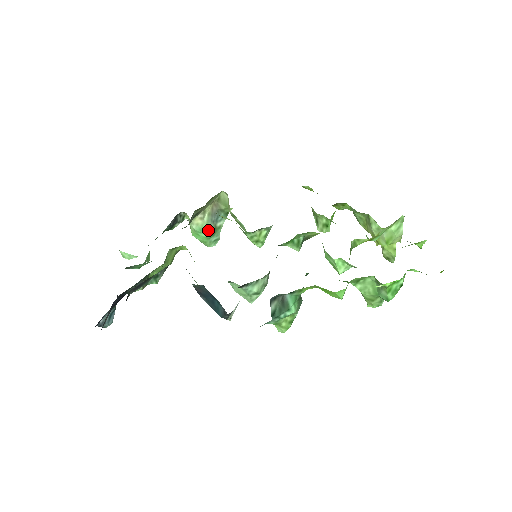
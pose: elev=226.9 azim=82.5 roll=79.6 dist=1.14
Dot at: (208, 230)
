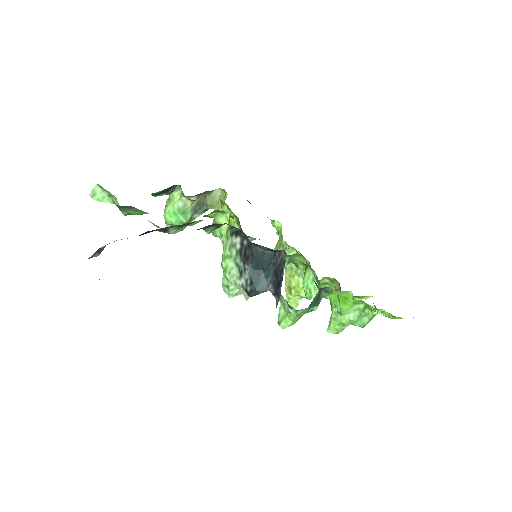
Dot at: (188, 215)
